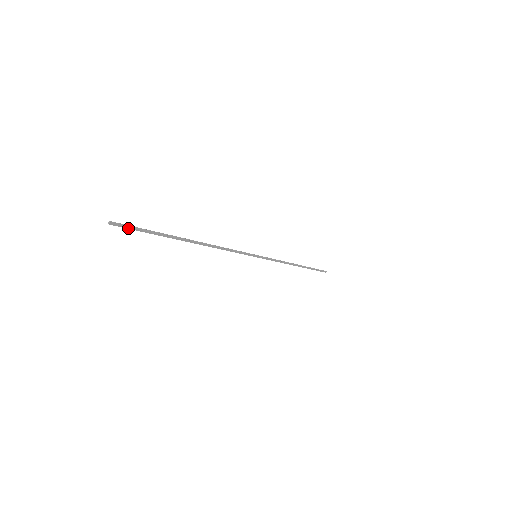
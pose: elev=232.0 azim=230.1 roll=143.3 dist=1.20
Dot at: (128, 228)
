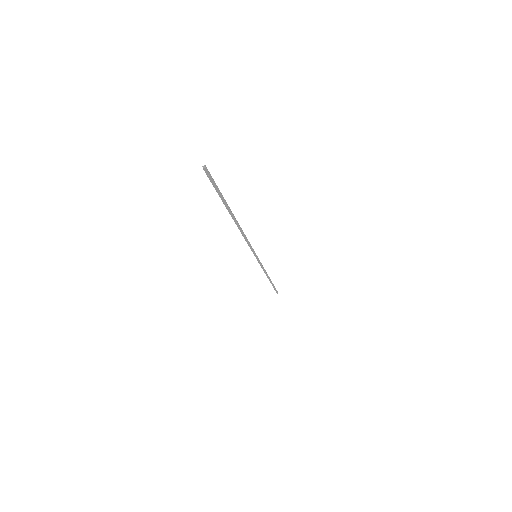
Dot at: (211, 181)
